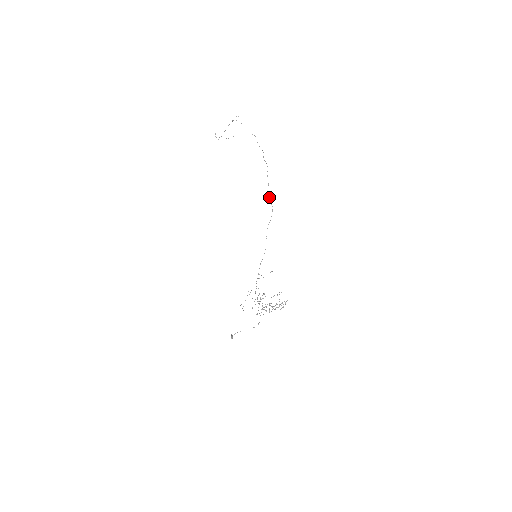
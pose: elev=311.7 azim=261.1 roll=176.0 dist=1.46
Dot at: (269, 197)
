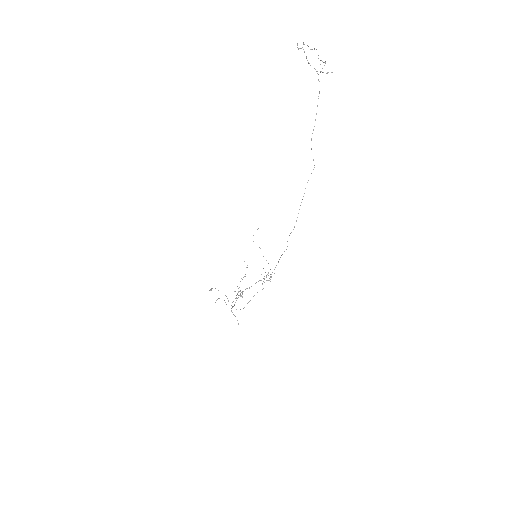
Dot at: (271, 274)
